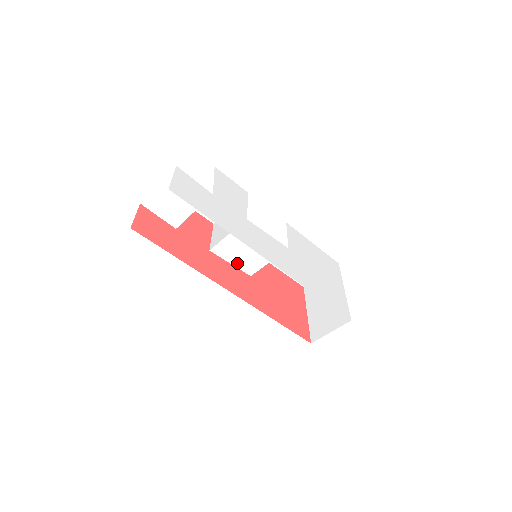
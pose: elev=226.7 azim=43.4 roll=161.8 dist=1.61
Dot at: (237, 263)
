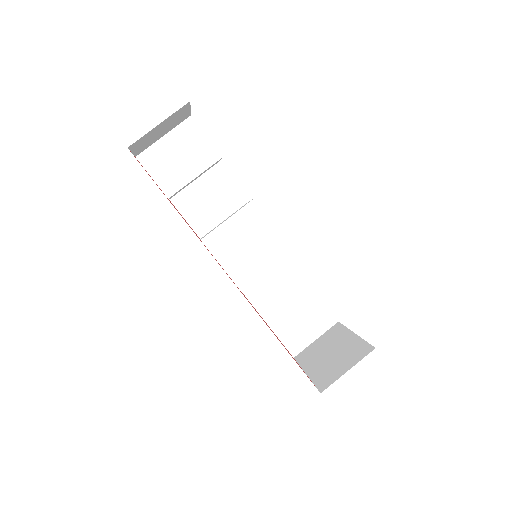
Dot at: (230, 268)
